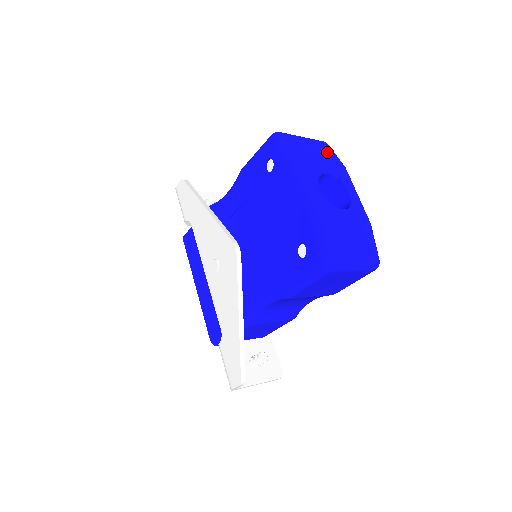
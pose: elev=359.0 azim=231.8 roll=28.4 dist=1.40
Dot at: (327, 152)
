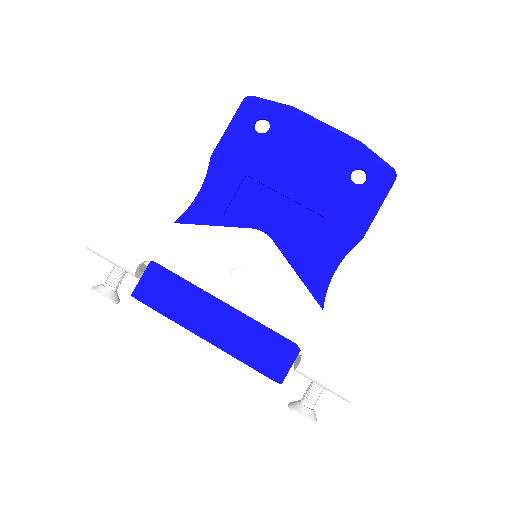
Dot at: occluded
